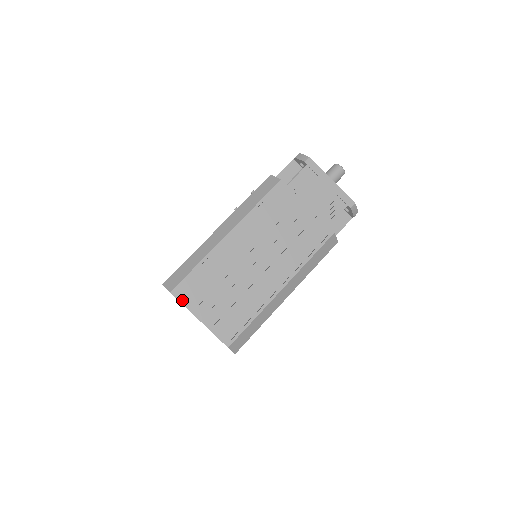
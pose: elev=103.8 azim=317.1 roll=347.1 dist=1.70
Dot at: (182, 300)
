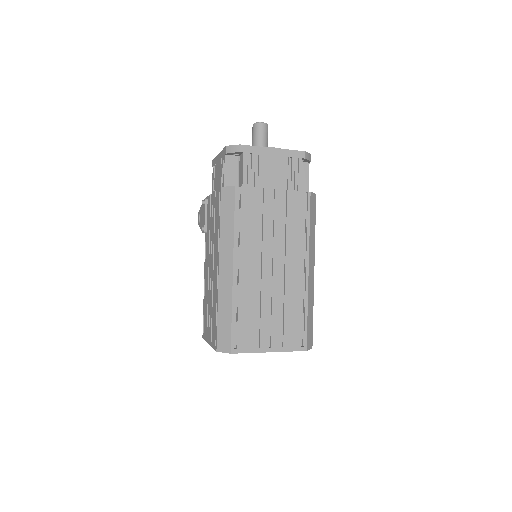
Dot at: (244, 351)
